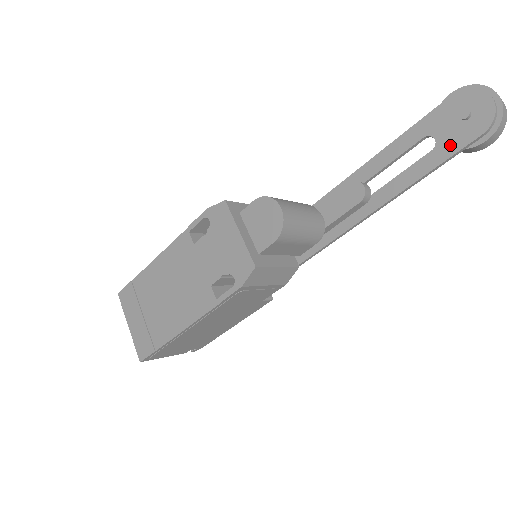
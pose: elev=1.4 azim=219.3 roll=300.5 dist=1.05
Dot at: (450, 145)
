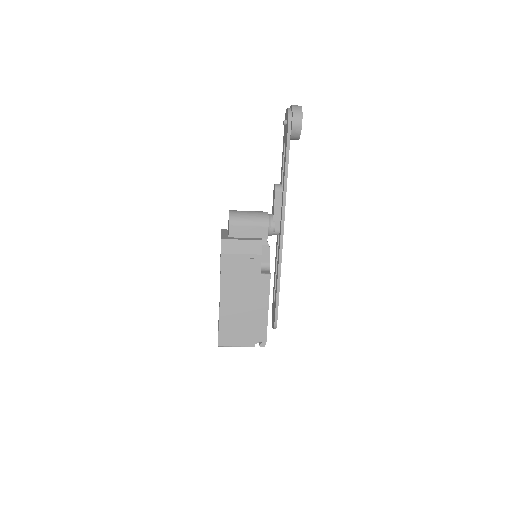
Dot at: (286, 137)
